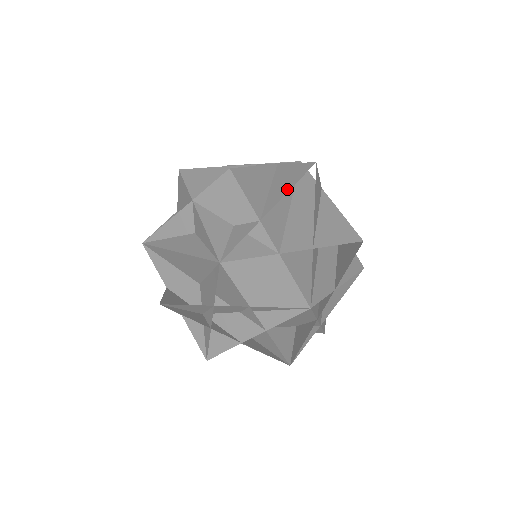
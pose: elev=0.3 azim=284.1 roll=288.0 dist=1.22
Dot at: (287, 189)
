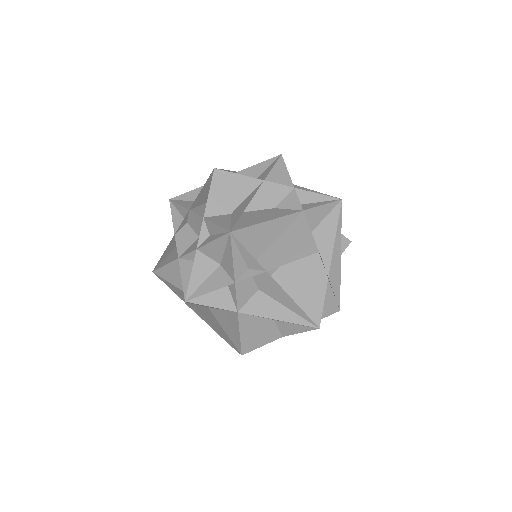
Dot at: occluded
